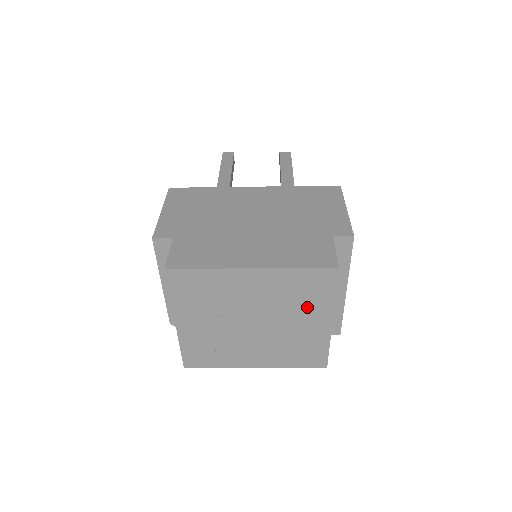
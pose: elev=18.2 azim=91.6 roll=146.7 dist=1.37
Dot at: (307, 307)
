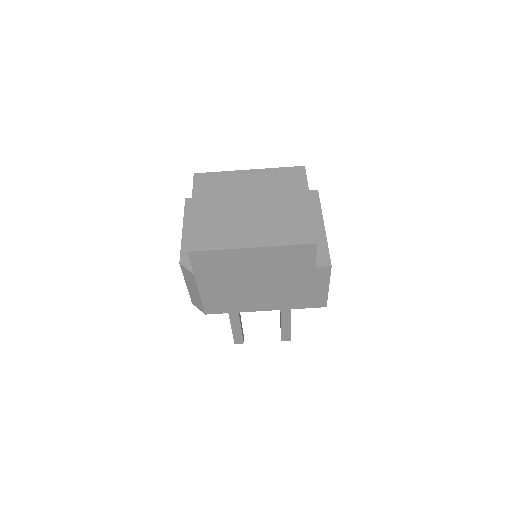
Dot at: (289, 191)
